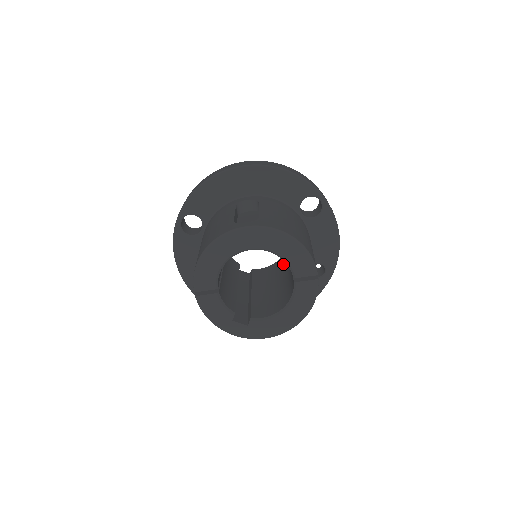
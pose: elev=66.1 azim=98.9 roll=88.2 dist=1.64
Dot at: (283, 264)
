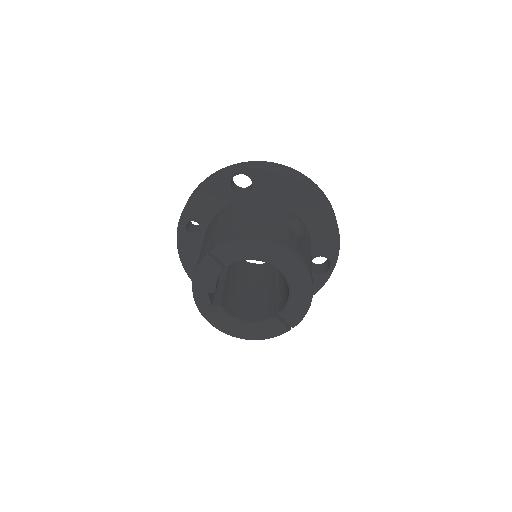
Dot at: (260, 275)
